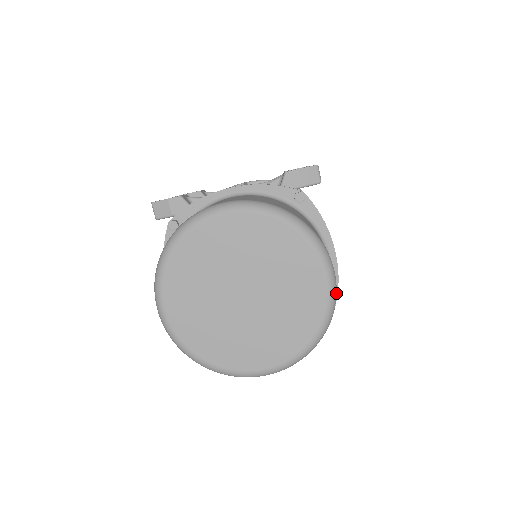
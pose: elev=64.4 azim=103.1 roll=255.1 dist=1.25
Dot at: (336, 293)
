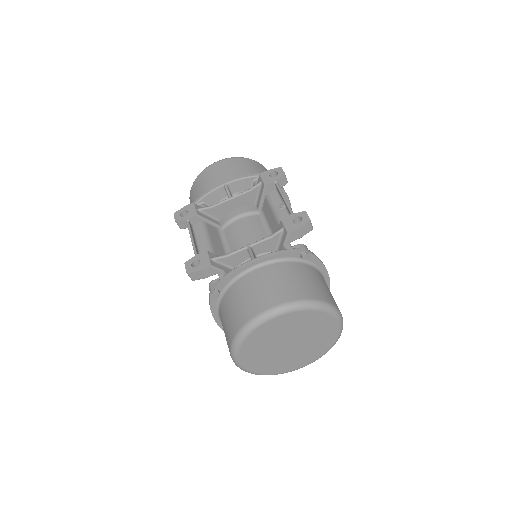
Dot at: occluded
